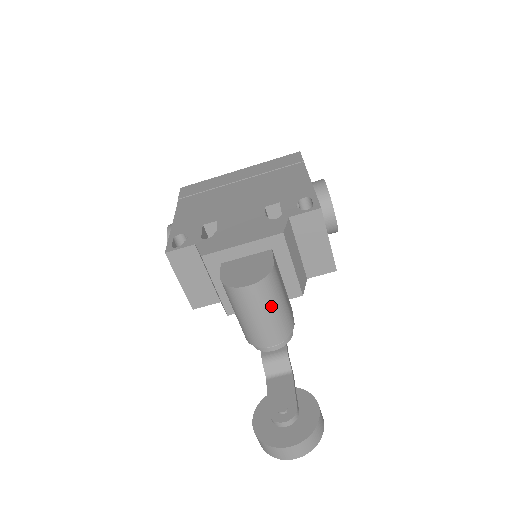
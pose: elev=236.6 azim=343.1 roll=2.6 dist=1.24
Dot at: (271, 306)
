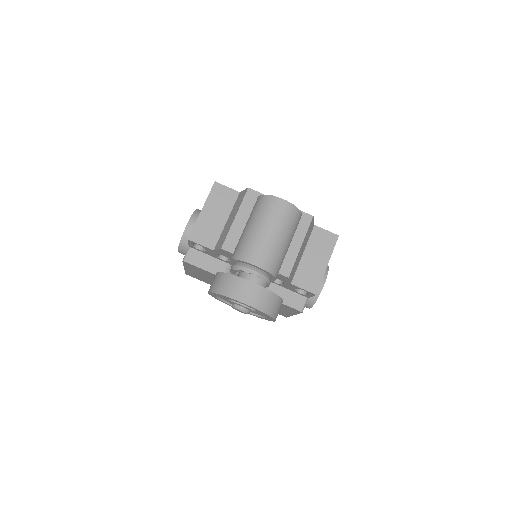
Dot at: (283, 232)
